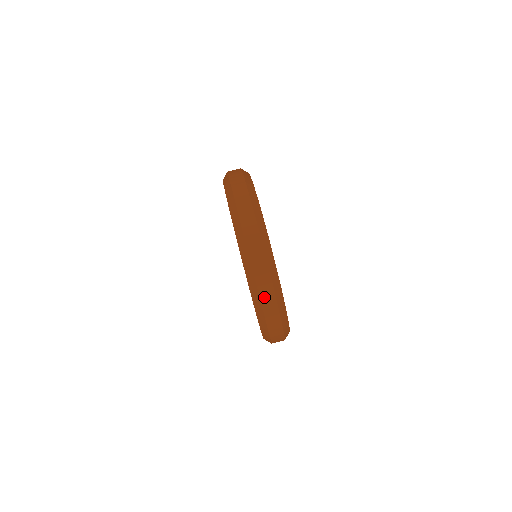
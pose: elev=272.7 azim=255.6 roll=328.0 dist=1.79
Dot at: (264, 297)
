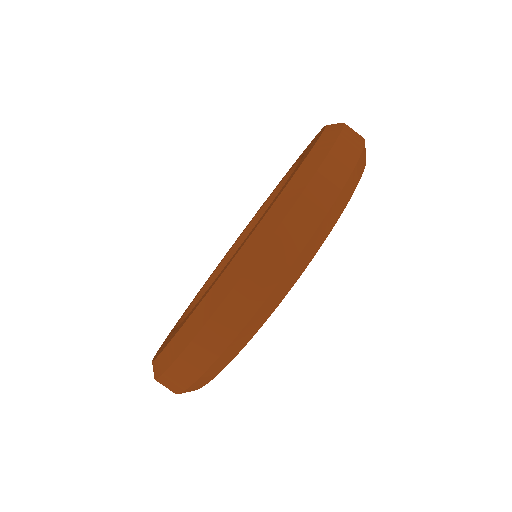
Dot at: (280, 239)
